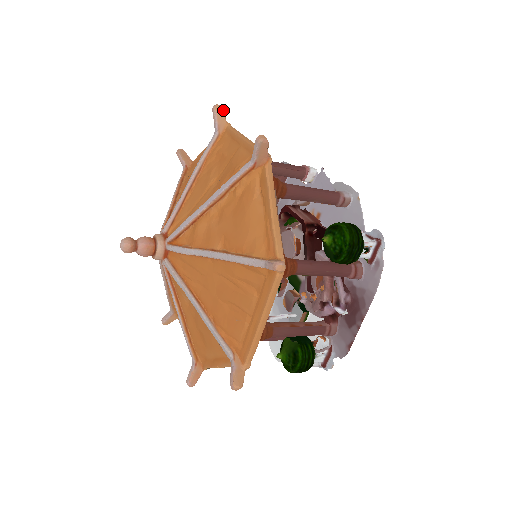
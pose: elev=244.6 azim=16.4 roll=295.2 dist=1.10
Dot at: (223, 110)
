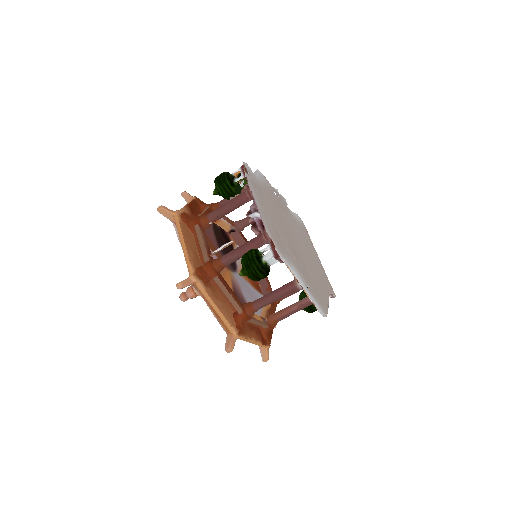
Dot at: occluded
